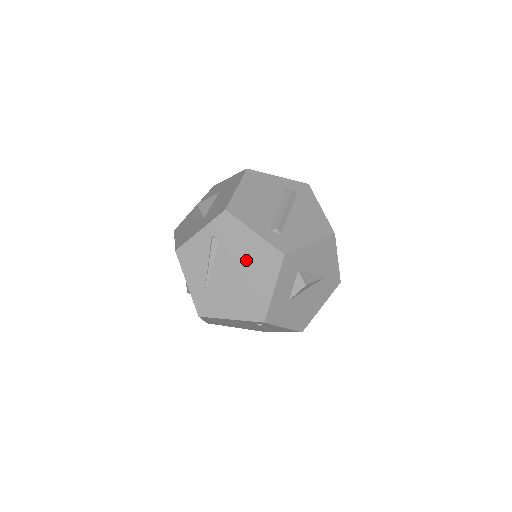
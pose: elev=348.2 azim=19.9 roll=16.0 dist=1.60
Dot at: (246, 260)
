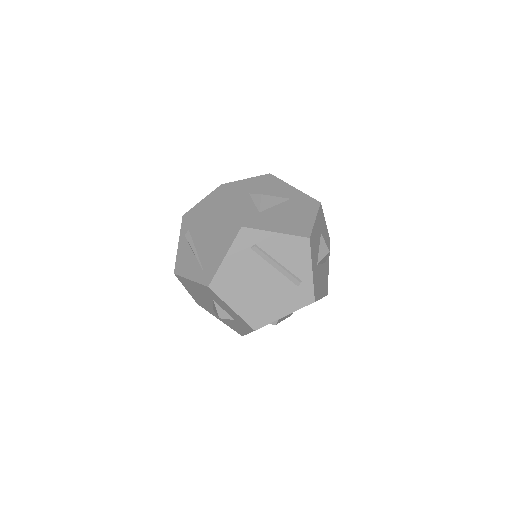
Dot at: (207, 217)
